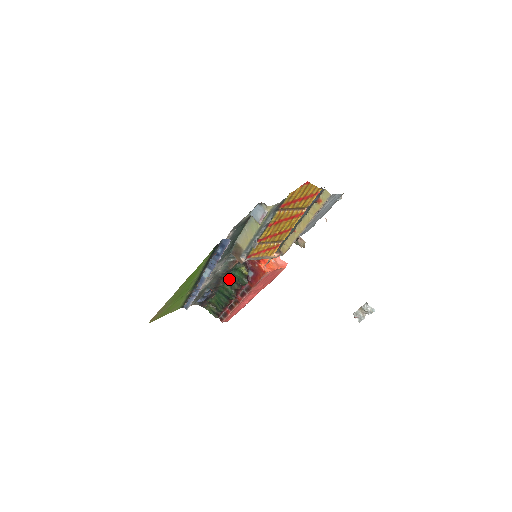
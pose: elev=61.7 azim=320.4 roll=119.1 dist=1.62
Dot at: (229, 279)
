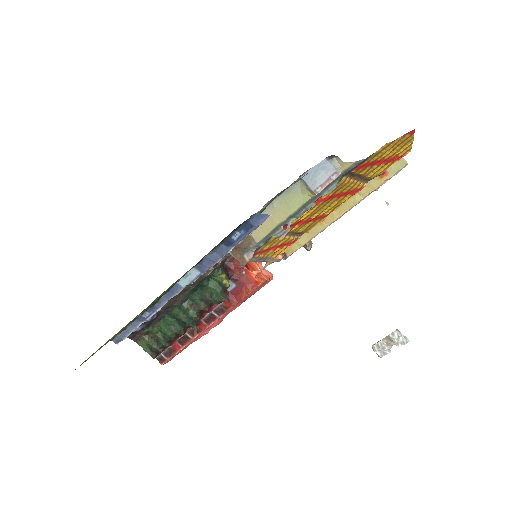
Dot at: (194, 294)
